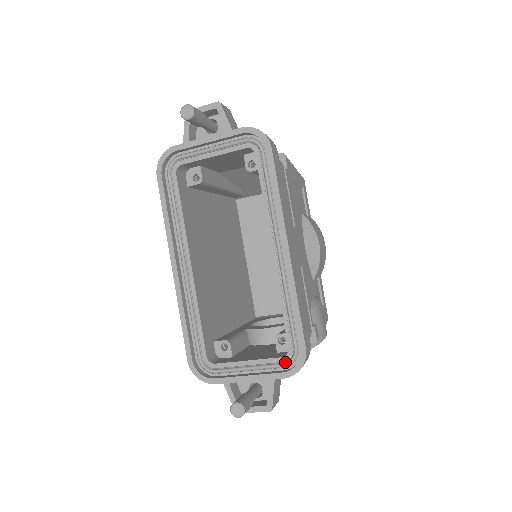
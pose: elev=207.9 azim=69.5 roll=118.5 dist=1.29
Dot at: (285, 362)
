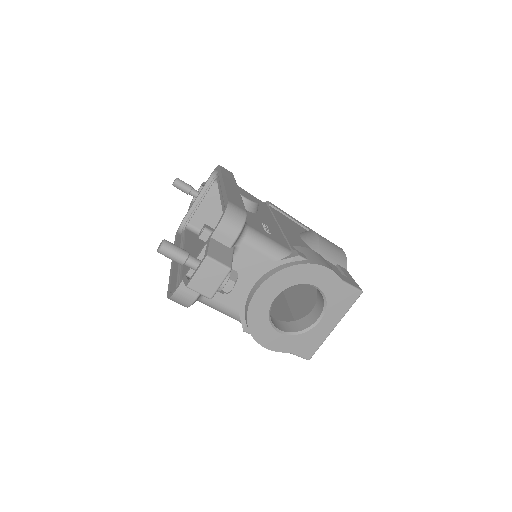
Dot at: occluded
